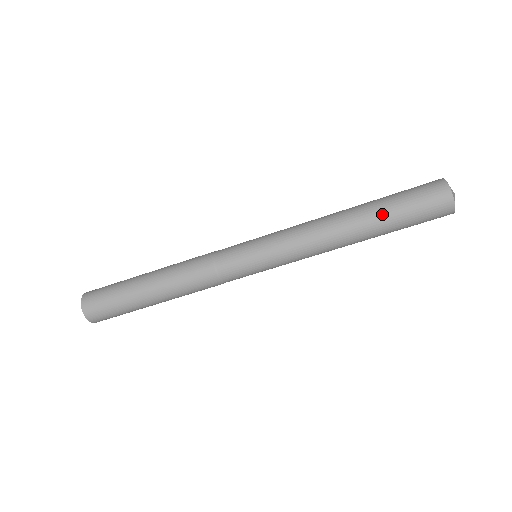
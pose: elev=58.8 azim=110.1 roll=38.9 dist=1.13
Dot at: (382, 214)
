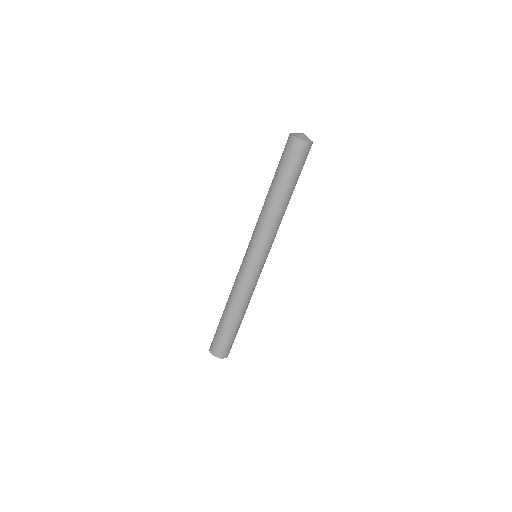
Dot at: (279, 180)
